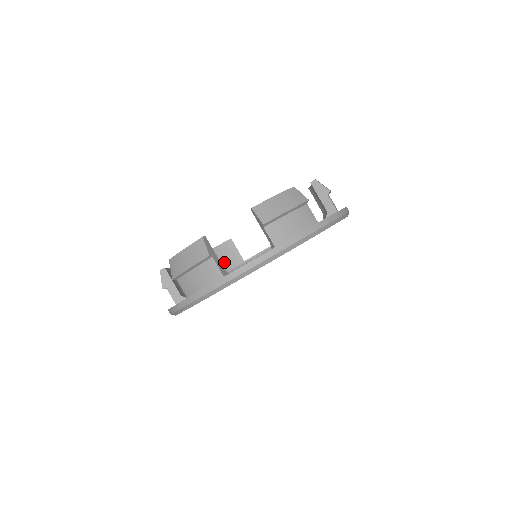
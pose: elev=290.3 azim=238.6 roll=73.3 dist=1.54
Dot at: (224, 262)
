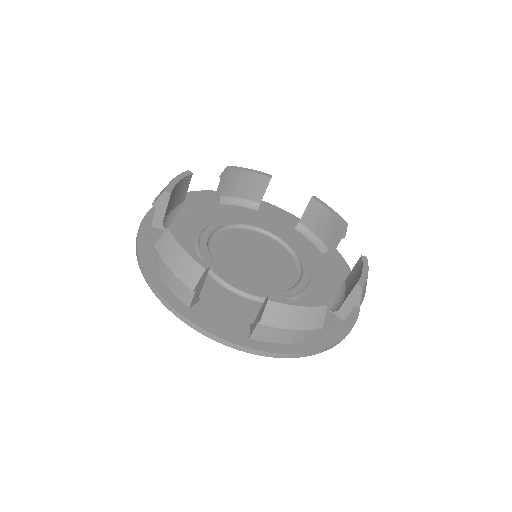
Dot at: (243, 189)
